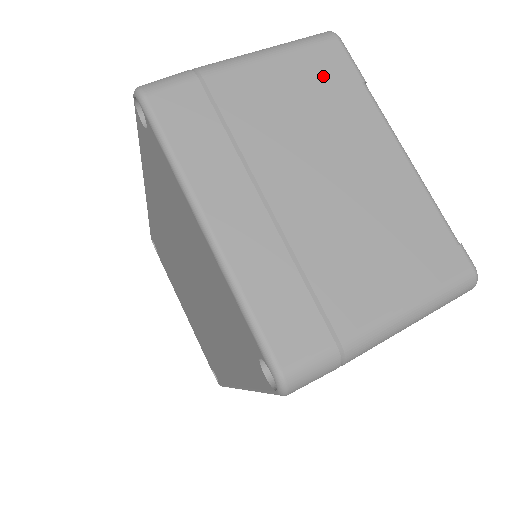
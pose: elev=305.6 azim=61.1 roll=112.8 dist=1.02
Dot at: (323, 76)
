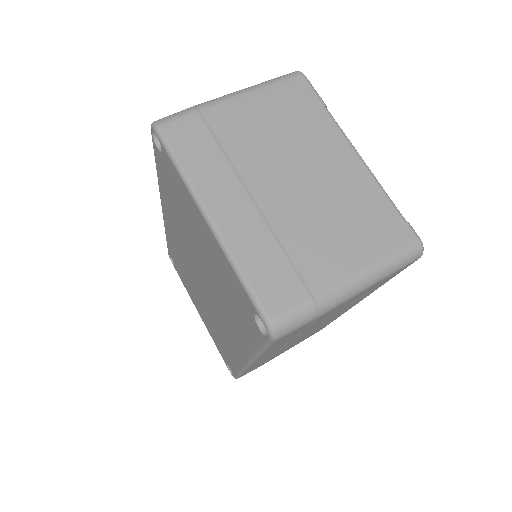
Dot at: (293, 104)
